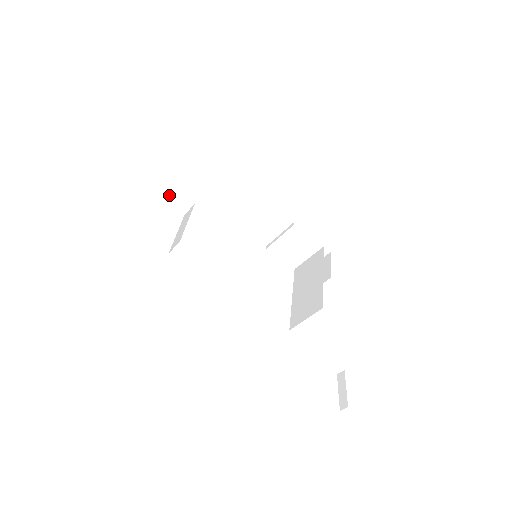
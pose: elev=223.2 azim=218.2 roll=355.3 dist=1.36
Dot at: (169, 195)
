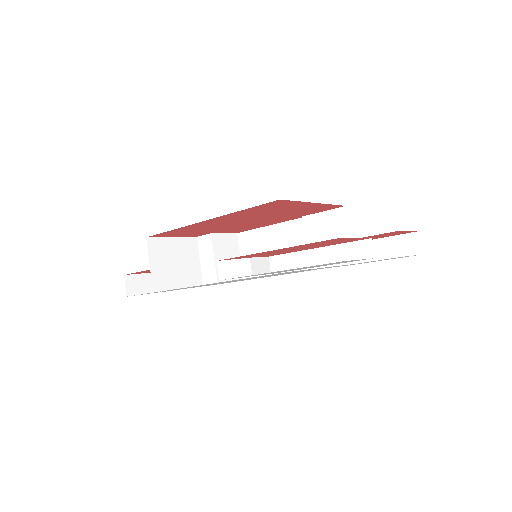
Dot at: occluded
